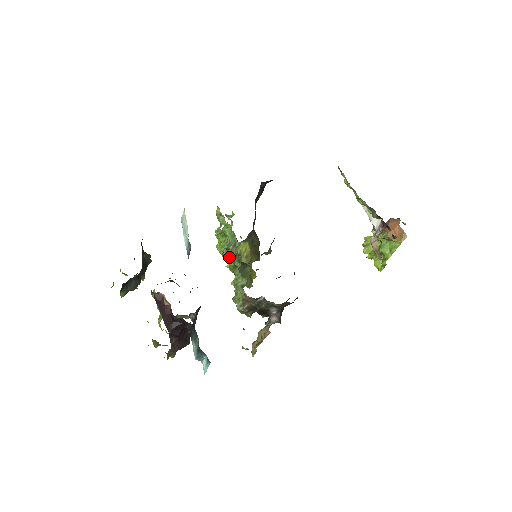
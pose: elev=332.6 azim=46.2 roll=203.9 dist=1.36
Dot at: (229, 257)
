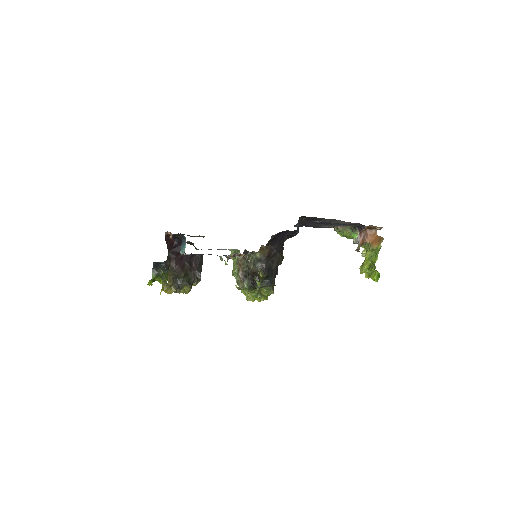
Dot at: occluded
